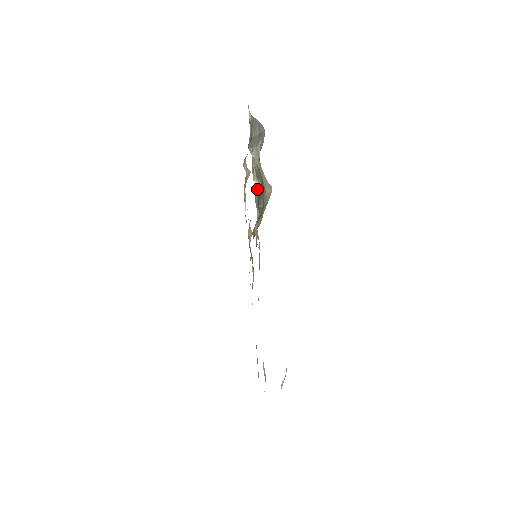
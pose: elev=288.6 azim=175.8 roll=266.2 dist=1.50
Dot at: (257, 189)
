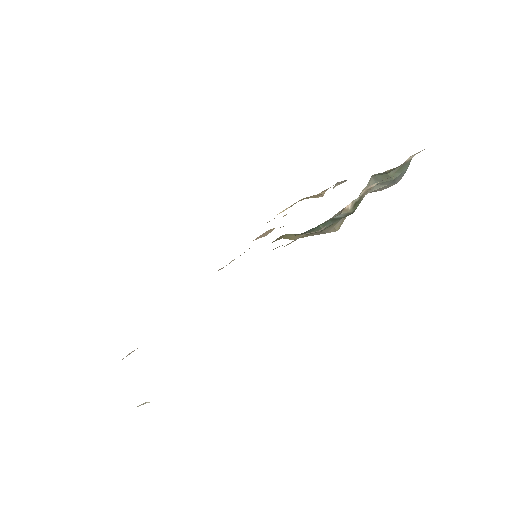
Dot at: (343, 211)
